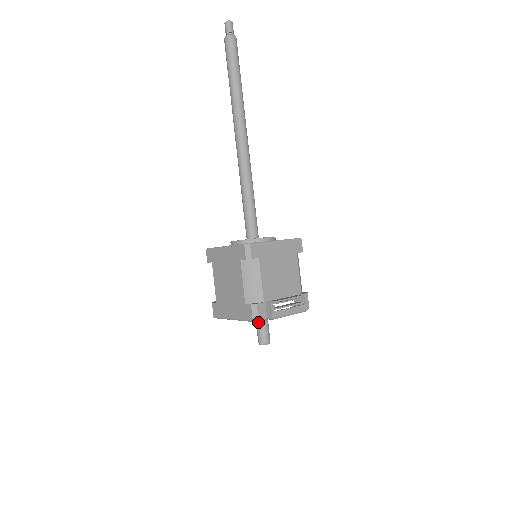
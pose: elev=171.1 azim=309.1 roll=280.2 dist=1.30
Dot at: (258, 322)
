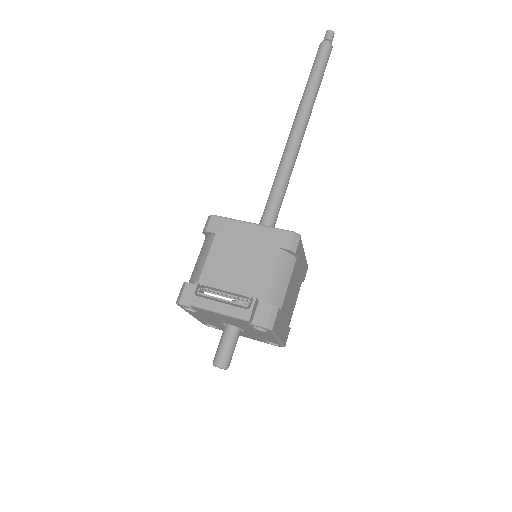
Dot at: (222, 334)
